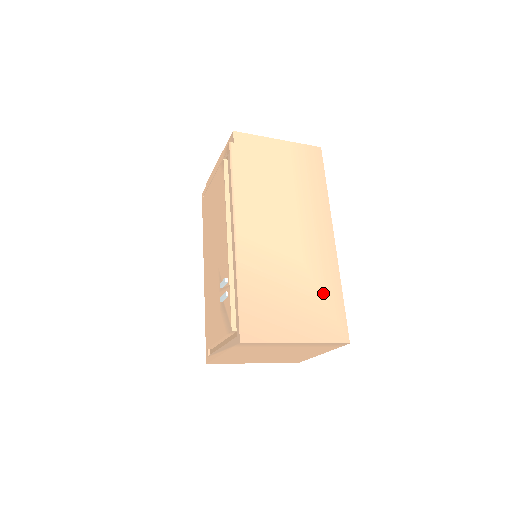
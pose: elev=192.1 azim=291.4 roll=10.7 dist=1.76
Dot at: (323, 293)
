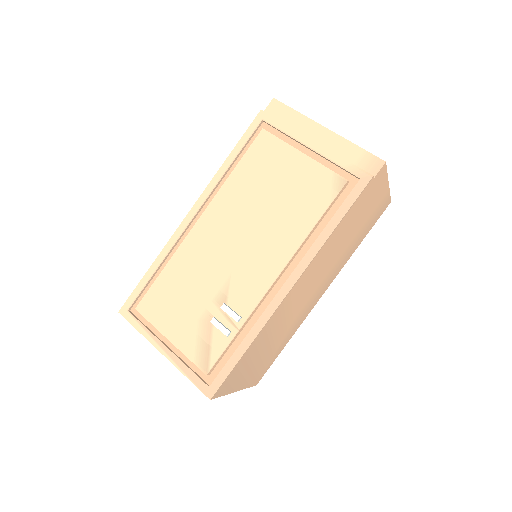
Dot at: (279, 346)
